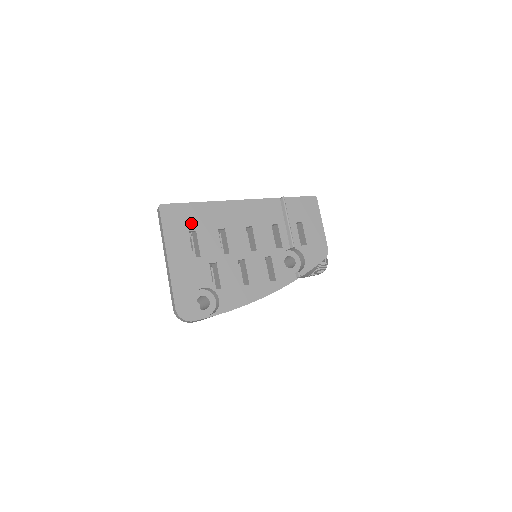
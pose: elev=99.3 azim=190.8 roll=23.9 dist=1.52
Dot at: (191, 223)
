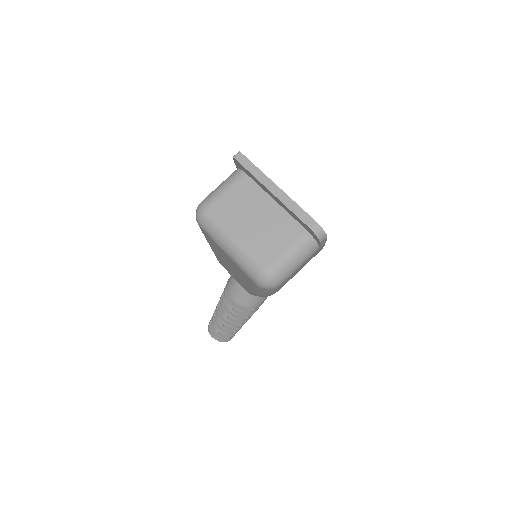
Dot at: occluded
